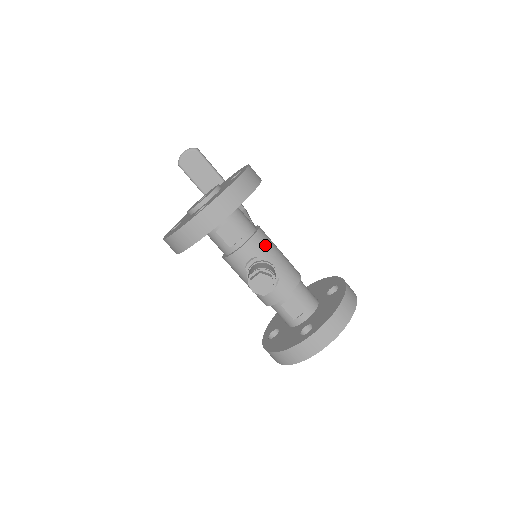
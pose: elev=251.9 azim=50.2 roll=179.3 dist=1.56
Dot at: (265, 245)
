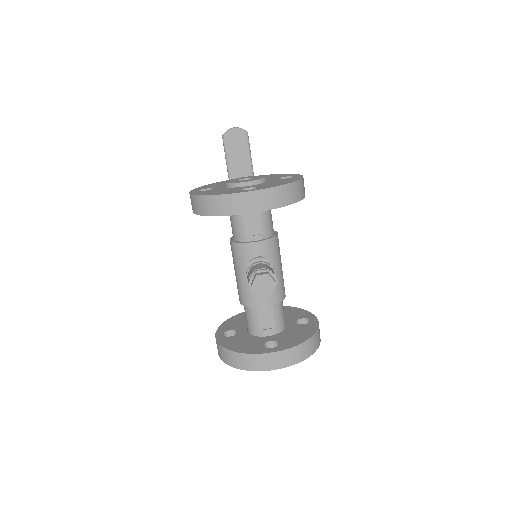
Dot at: (276, 251)
